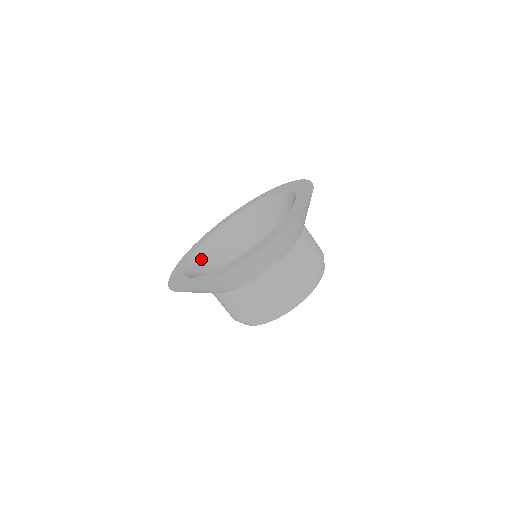
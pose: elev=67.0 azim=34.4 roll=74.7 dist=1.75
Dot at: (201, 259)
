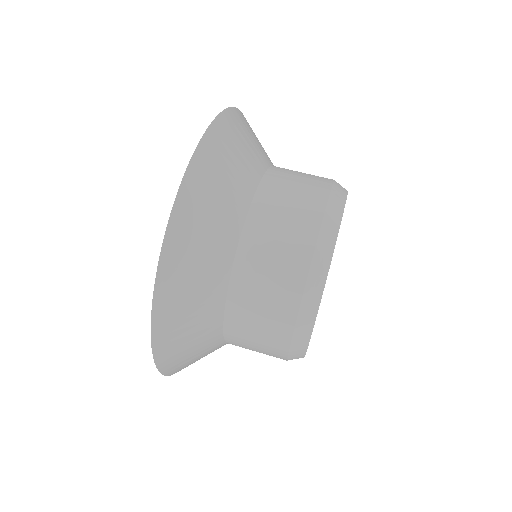
Dot at: occluded
